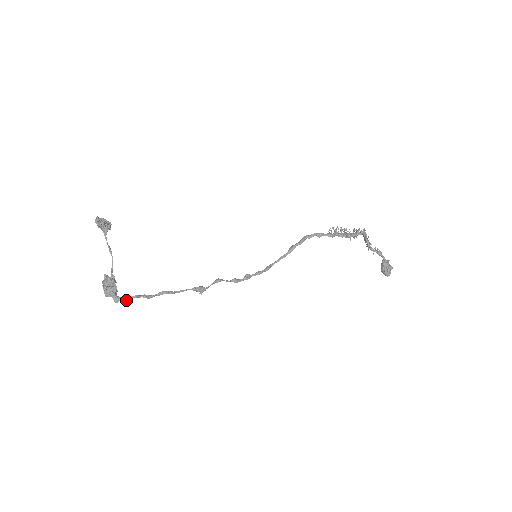
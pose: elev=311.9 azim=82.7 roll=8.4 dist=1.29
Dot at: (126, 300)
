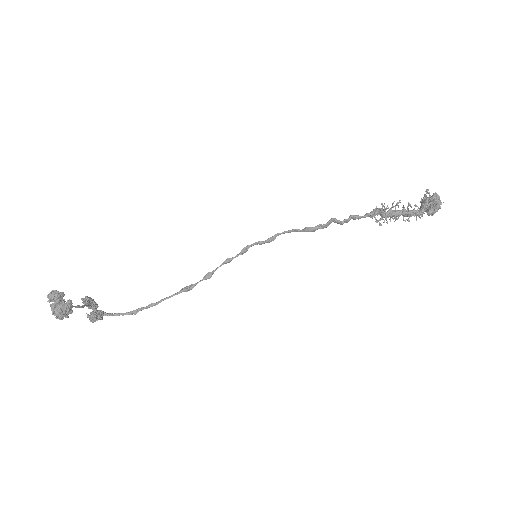
Dot at: occluded
